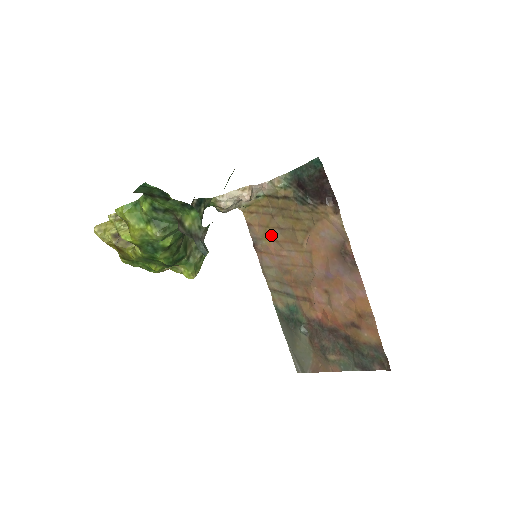
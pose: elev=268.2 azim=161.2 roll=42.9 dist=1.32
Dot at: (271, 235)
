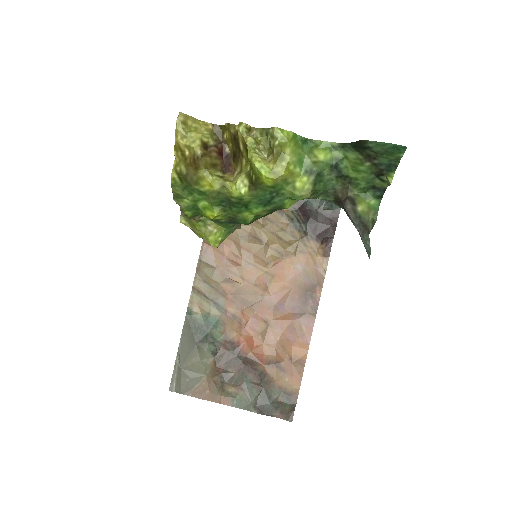
Dot at: (235, 235)
